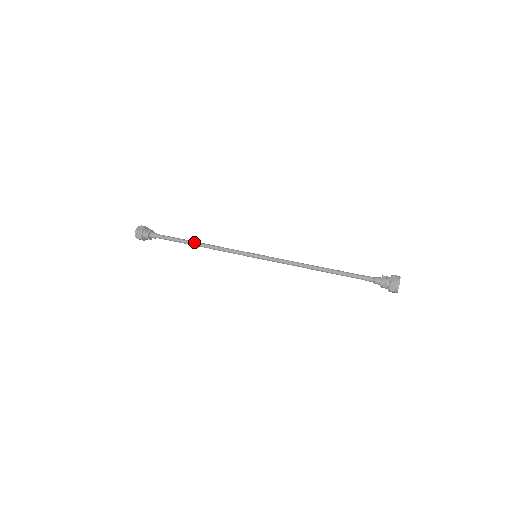
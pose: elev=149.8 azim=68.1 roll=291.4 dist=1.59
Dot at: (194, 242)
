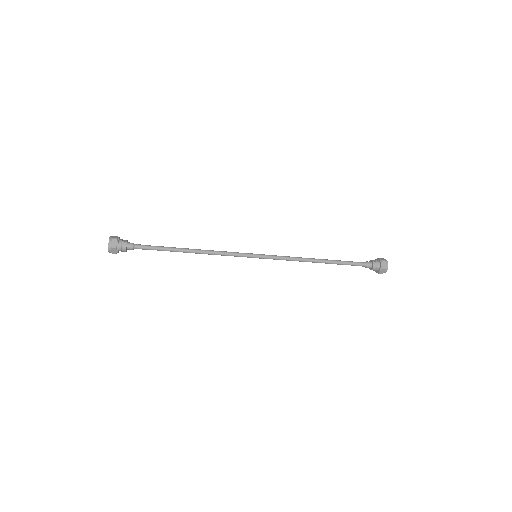
Dot at: (185, 248)
